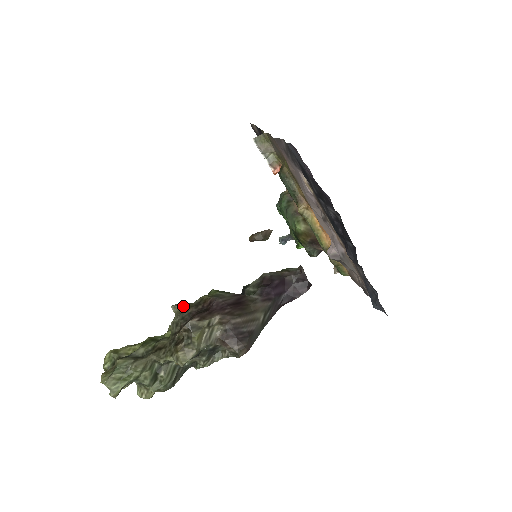
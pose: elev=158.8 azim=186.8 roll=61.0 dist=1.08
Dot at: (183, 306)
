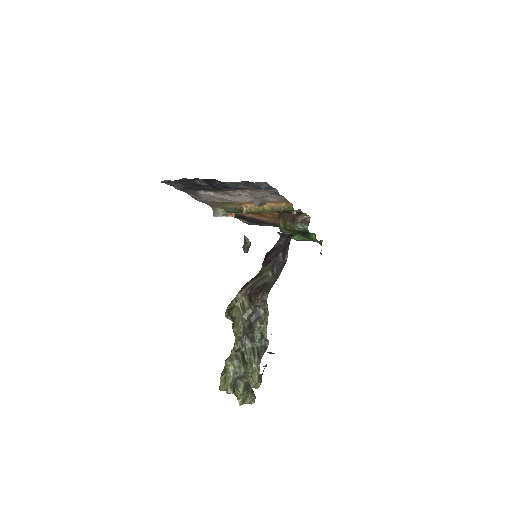
Dot at: occluded
